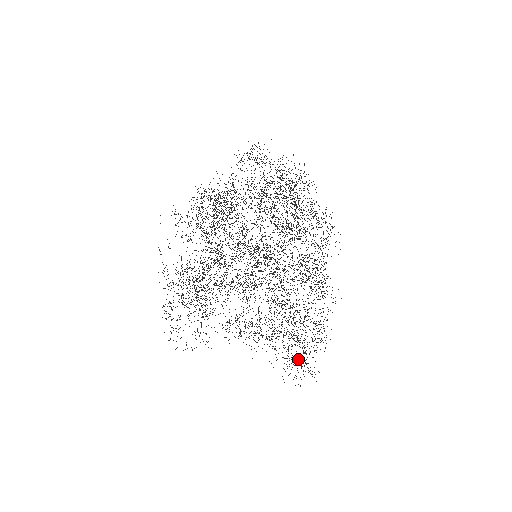
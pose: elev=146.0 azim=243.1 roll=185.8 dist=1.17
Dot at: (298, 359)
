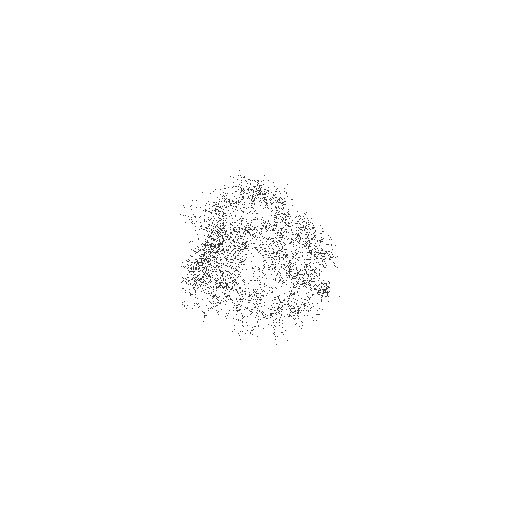
Dot at: occluded
